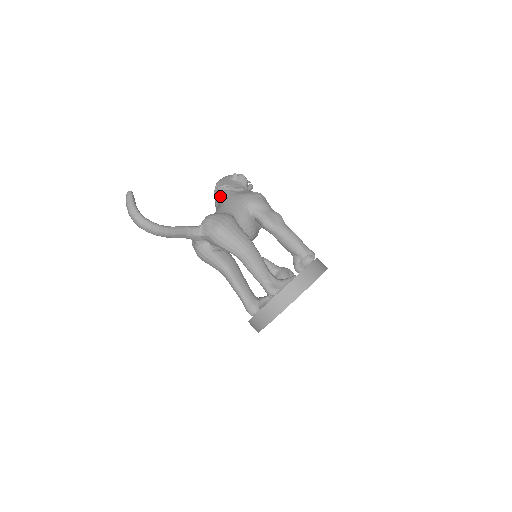
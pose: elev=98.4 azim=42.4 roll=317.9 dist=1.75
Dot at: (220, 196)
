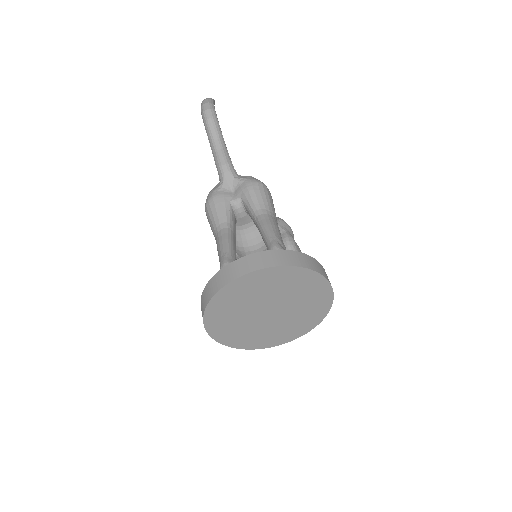
Dot at: occluded
